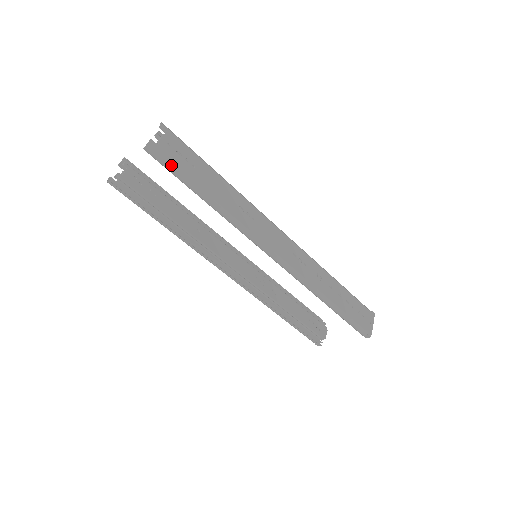
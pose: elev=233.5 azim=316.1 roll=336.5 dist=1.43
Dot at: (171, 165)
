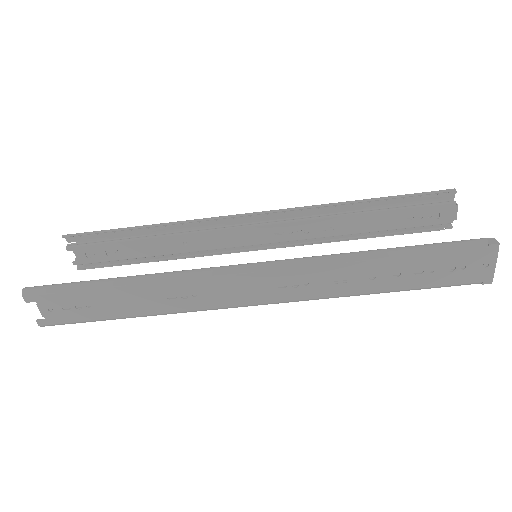
Dot at: (73, 323)
